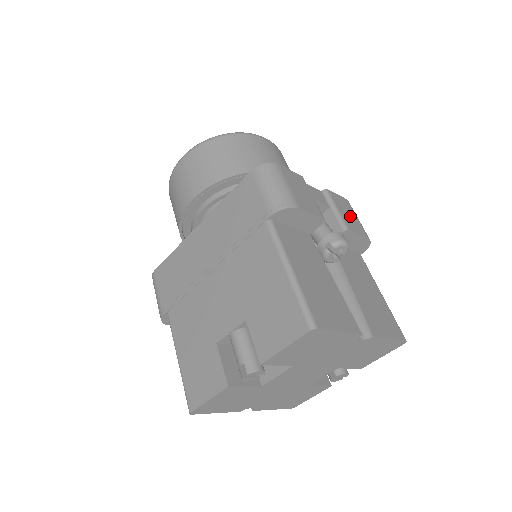
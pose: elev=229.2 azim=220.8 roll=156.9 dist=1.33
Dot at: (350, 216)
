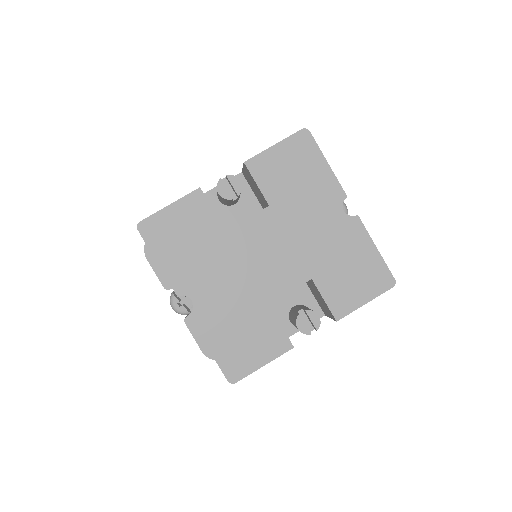
Dot at: occluded
